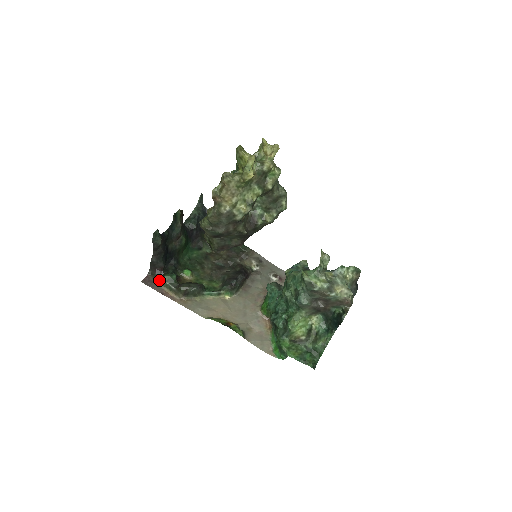
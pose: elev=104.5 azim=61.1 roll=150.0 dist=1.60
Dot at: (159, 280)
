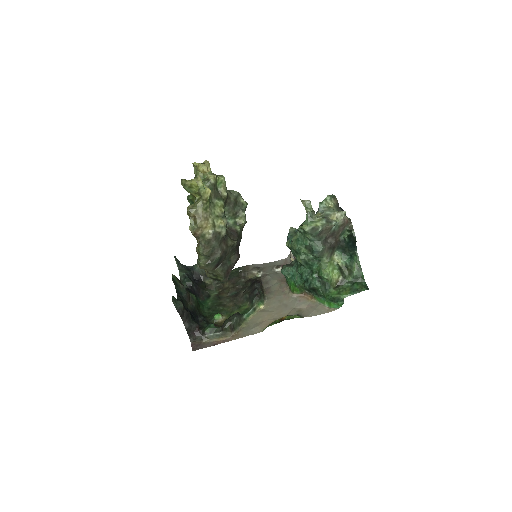
Dot at: (203, 338)
